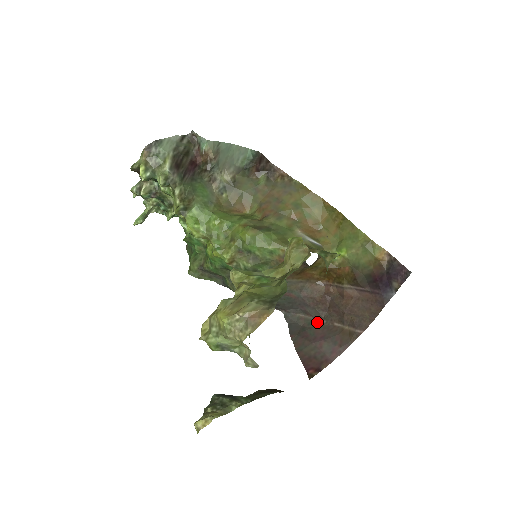
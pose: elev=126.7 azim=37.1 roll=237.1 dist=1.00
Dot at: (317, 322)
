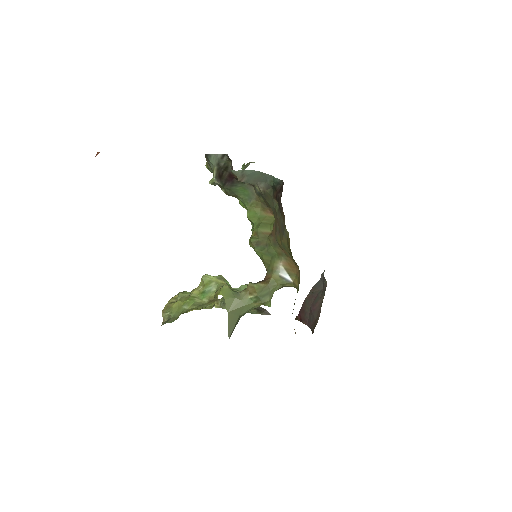
Dot at: (323, 298)
